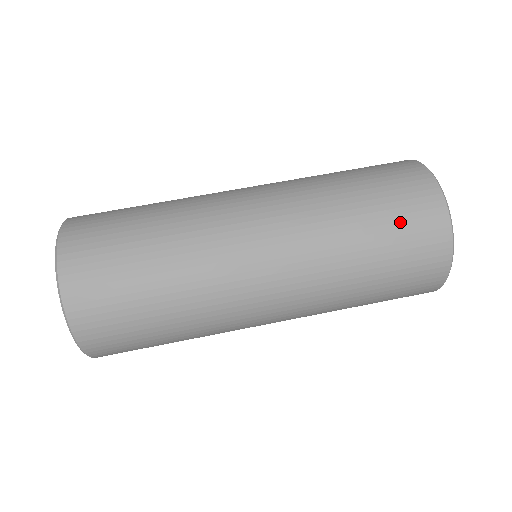
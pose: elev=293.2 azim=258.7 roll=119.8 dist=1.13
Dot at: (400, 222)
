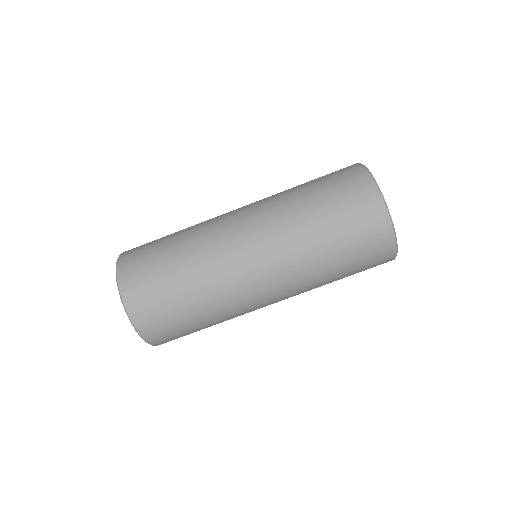
Dot at: (345, 208)
